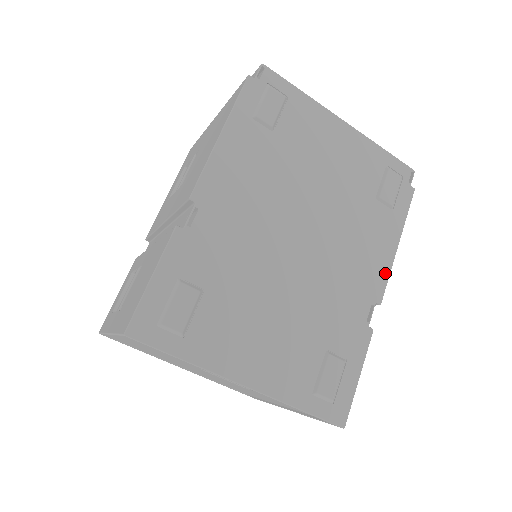
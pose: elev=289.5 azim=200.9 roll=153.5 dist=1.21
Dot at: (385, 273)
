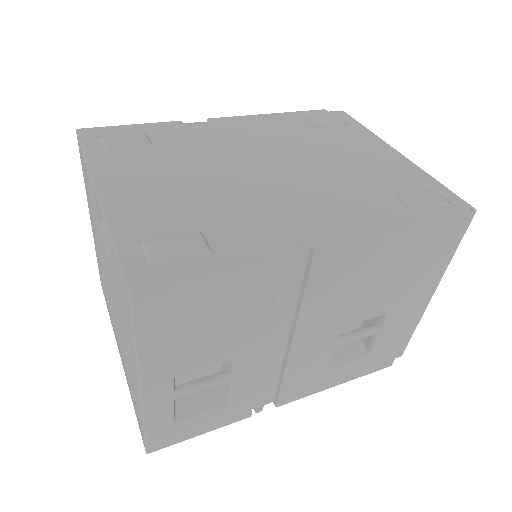
Dot at: (350, 238)
